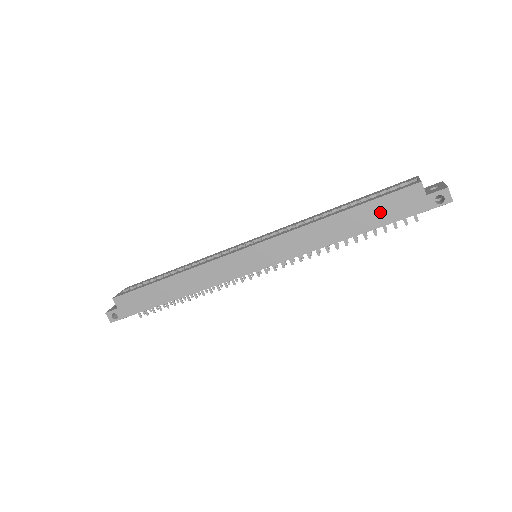
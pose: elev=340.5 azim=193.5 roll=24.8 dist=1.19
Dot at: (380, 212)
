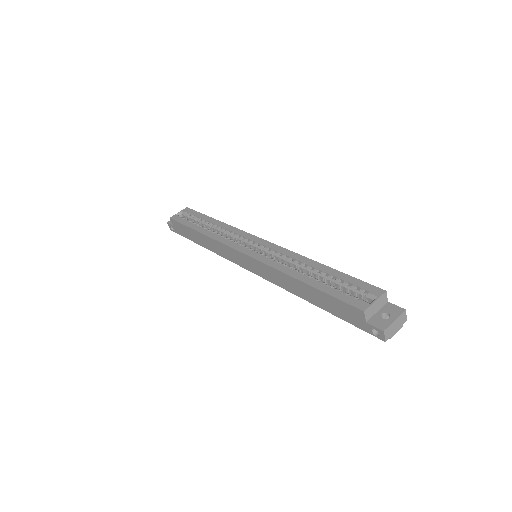
Dot at: (331, 304)
